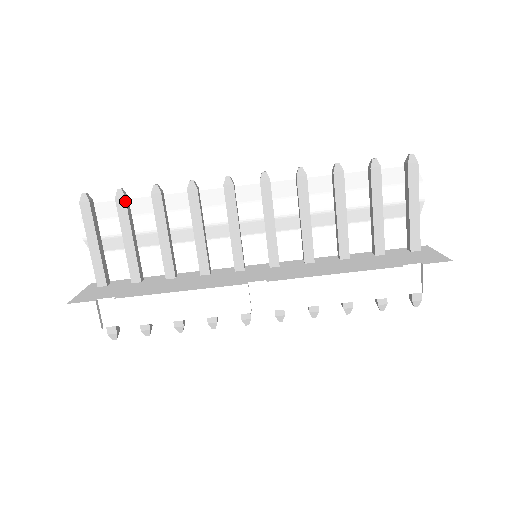
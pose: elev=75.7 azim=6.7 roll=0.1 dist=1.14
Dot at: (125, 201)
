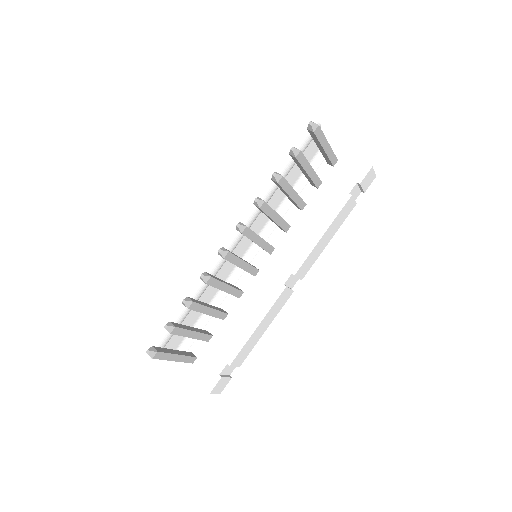
Dot at: (177, 328)
